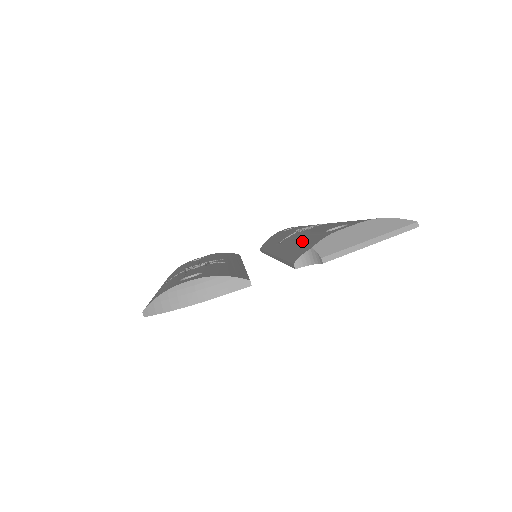
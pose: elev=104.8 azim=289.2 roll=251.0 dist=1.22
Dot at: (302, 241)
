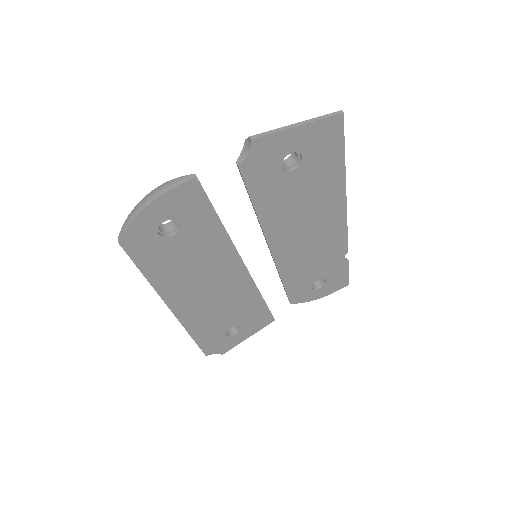
Dot at: occluded
